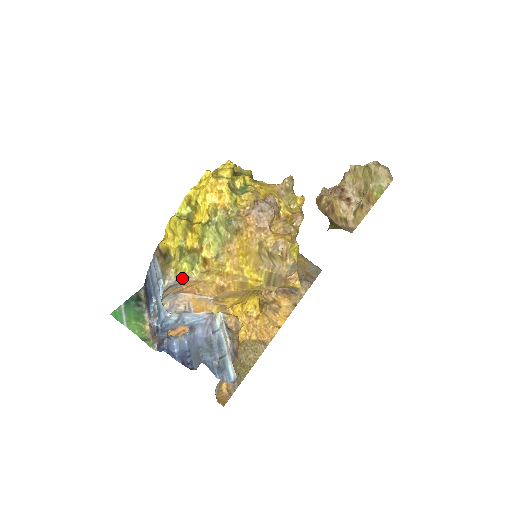
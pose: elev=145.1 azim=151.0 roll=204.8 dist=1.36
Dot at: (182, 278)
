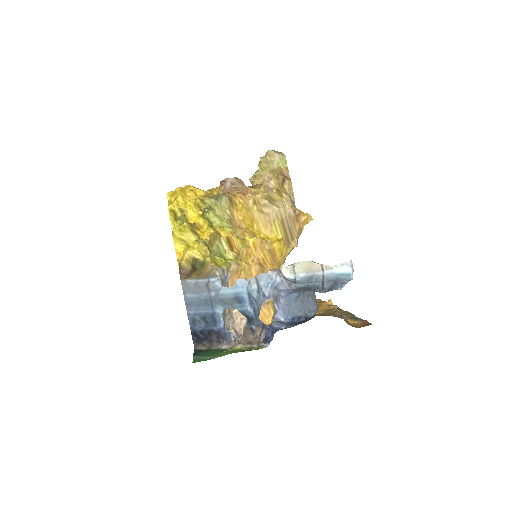
Dot at: (225, 267)
